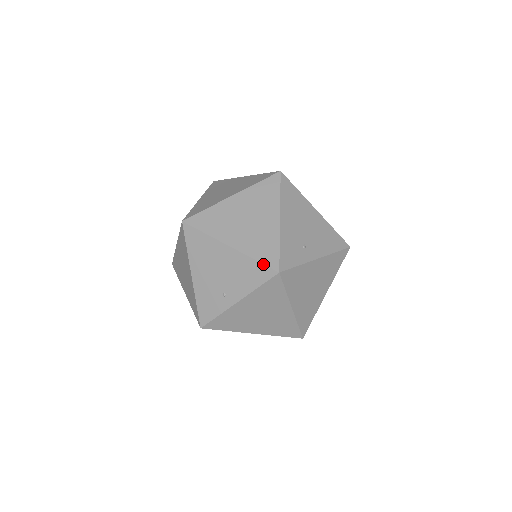
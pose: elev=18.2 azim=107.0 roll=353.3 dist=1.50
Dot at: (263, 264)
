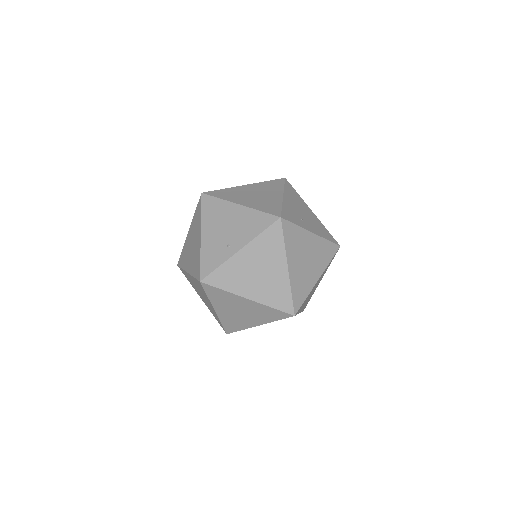
Dot at: (267, 213)
